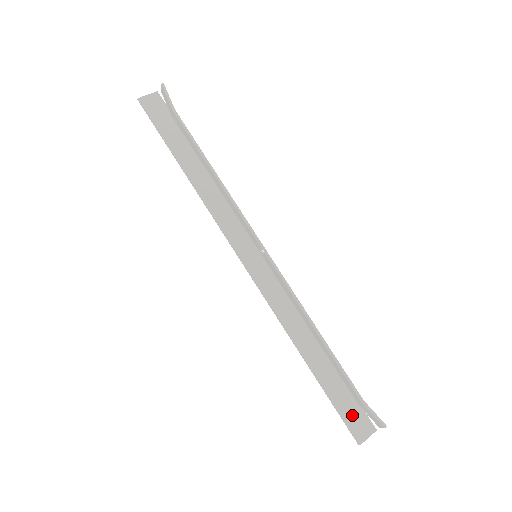
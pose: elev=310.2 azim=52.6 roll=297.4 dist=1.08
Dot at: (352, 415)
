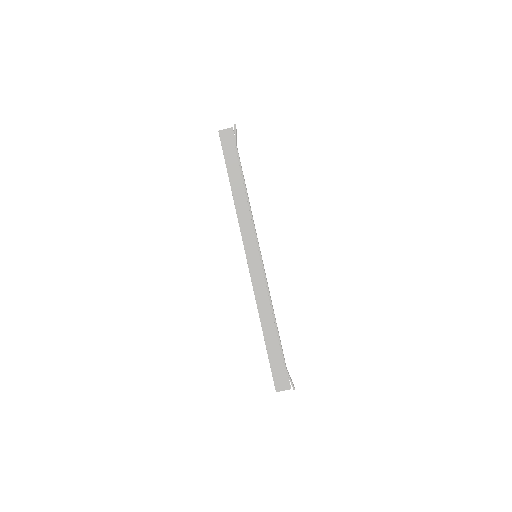
Dot at: (279, 374)
